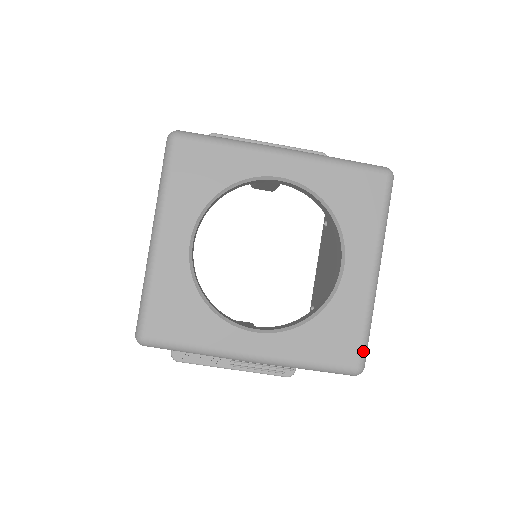
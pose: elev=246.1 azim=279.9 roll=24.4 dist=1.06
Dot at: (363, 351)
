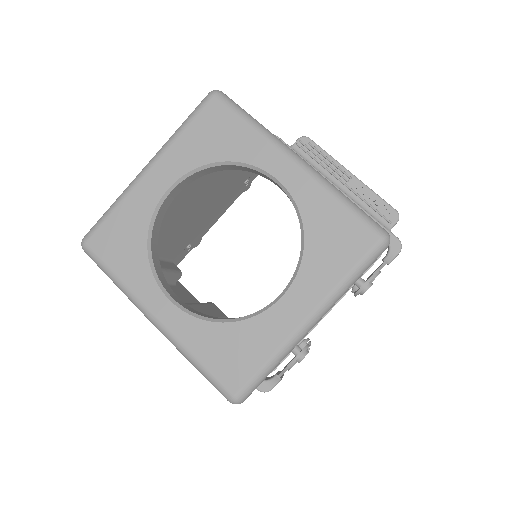
Dot at: (249, 385)
